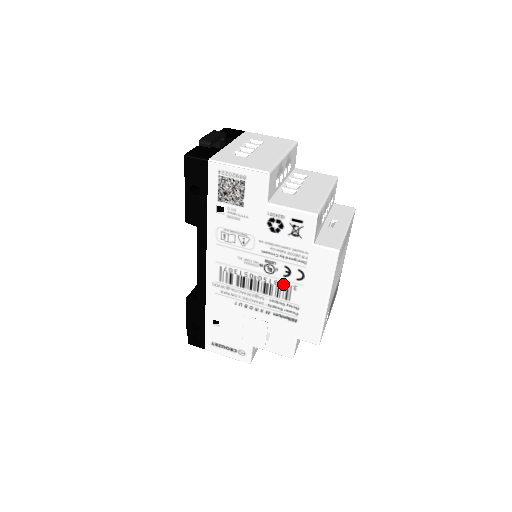
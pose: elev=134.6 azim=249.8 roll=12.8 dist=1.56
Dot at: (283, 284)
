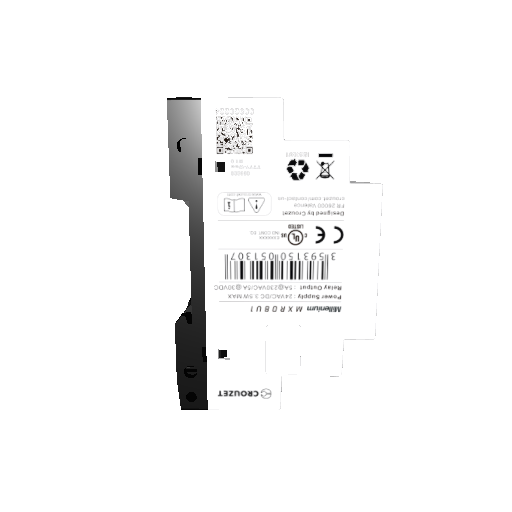
Dot at: (316, 255)
